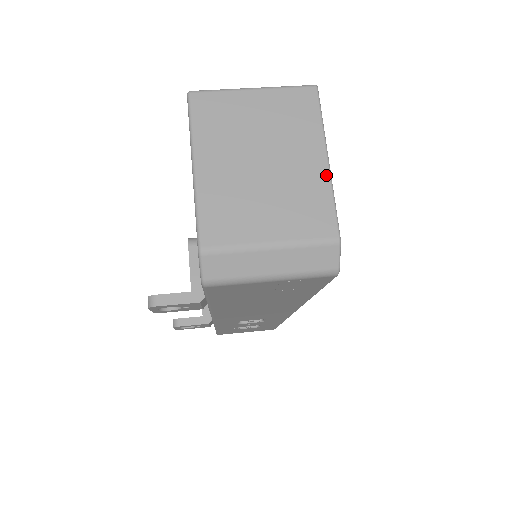
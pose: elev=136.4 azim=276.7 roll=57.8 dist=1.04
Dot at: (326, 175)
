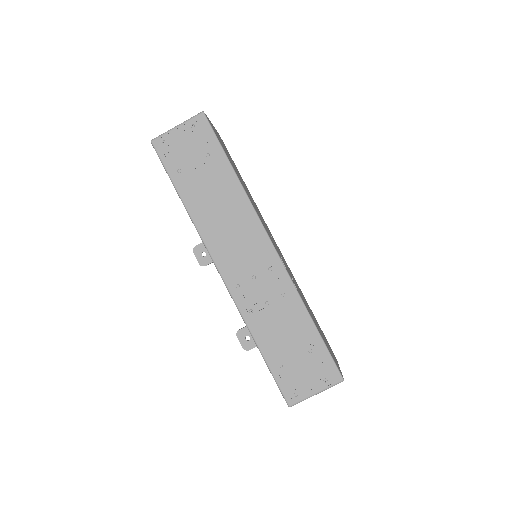
Dot at: occluded
